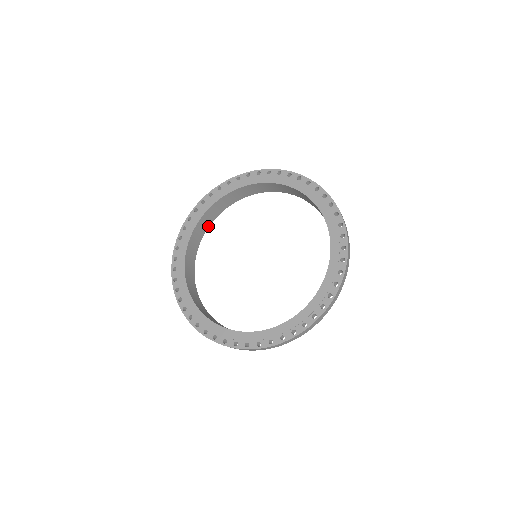
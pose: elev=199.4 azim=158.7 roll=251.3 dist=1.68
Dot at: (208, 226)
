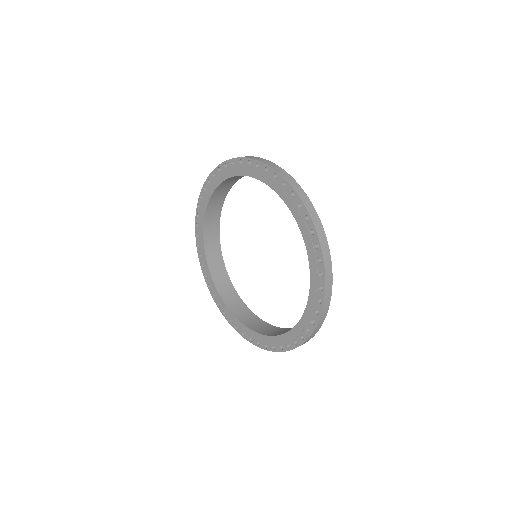
Dot at: (221, 205)
